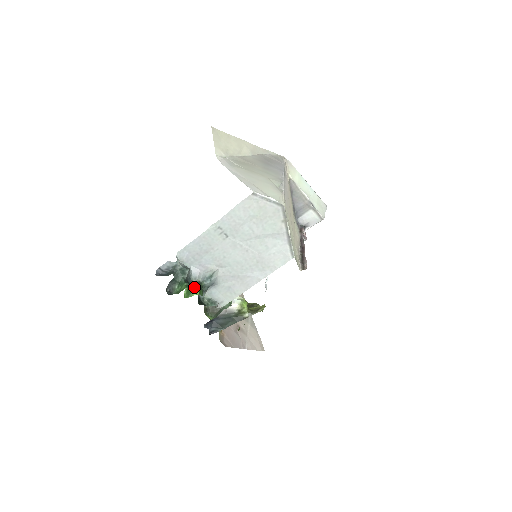
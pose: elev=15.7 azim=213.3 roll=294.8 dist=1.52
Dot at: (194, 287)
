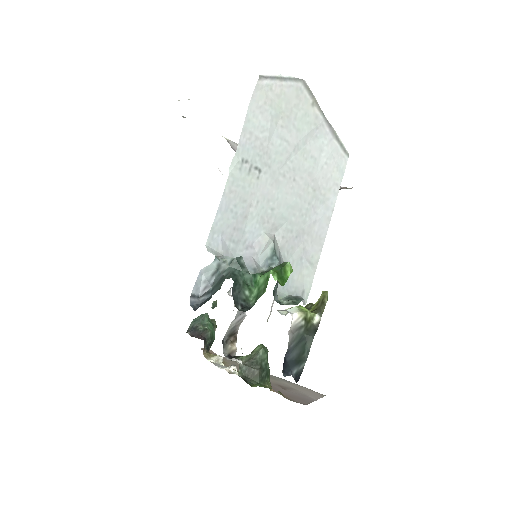
Dot at: (278, 265)
